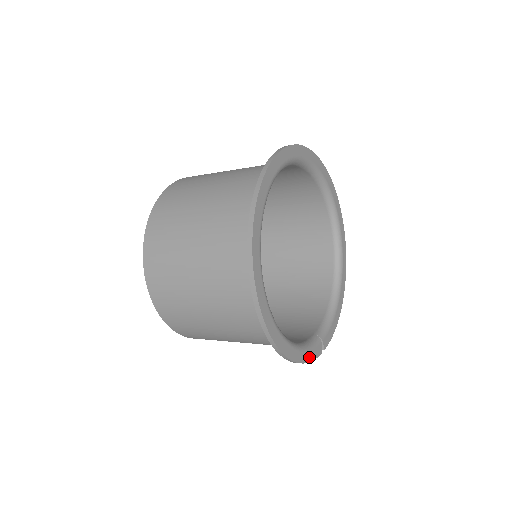
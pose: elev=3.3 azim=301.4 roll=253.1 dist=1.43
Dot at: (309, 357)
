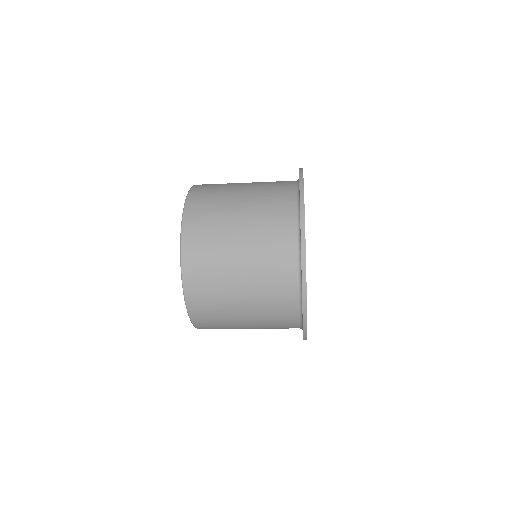
Dot at: occluded
